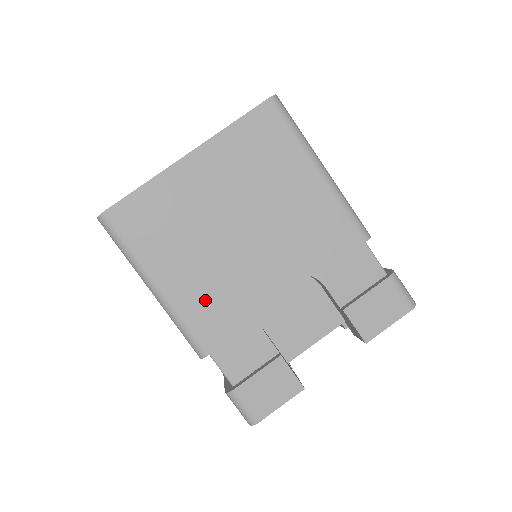
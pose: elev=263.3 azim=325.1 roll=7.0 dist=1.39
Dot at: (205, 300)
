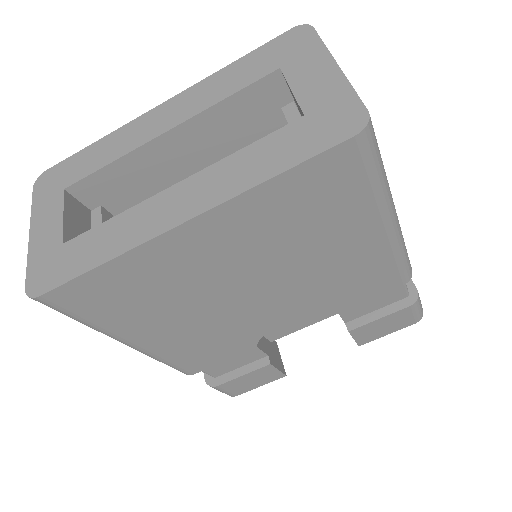
Dot at: (194, 346)
